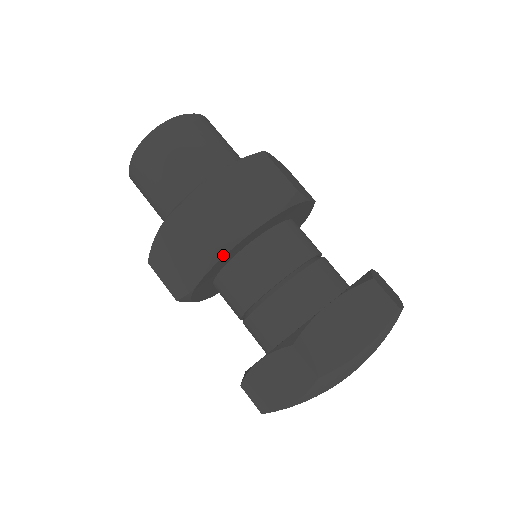
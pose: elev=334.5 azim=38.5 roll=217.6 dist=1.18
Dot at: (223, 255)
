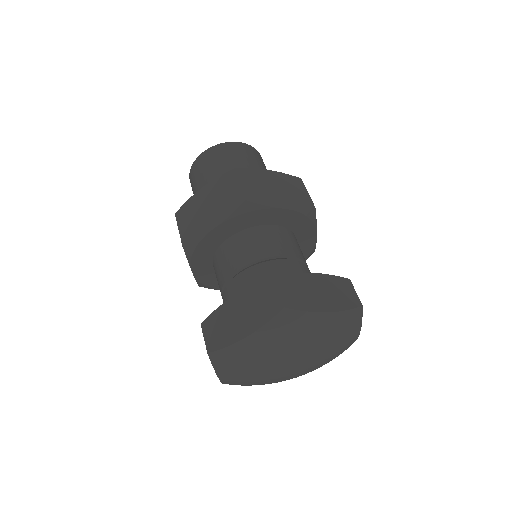
Dot at: (192, 251)
